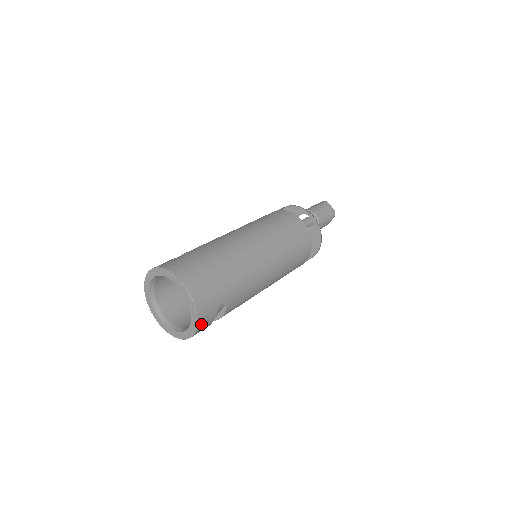
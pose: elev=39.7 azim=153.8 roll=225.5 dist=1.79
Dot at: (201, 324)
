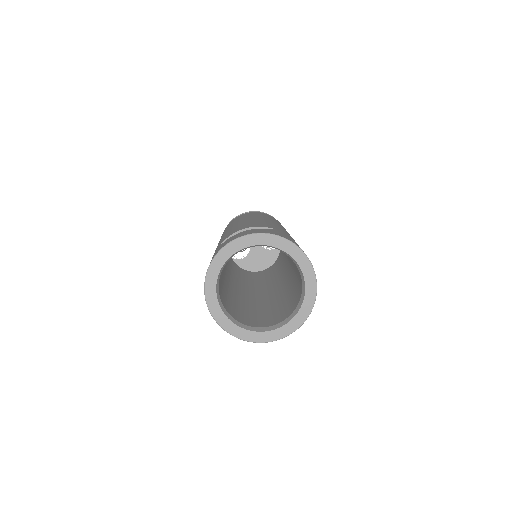
Dot at: occluded
